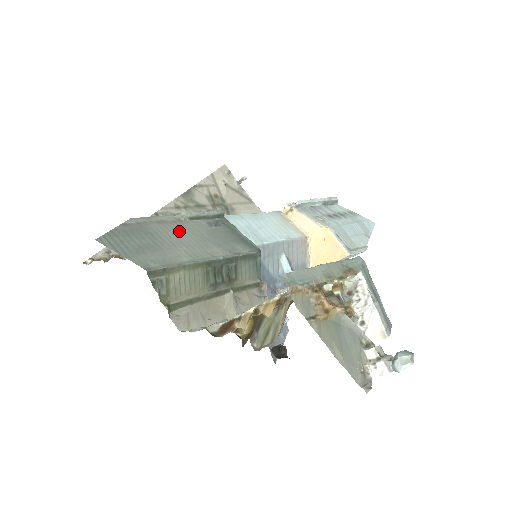
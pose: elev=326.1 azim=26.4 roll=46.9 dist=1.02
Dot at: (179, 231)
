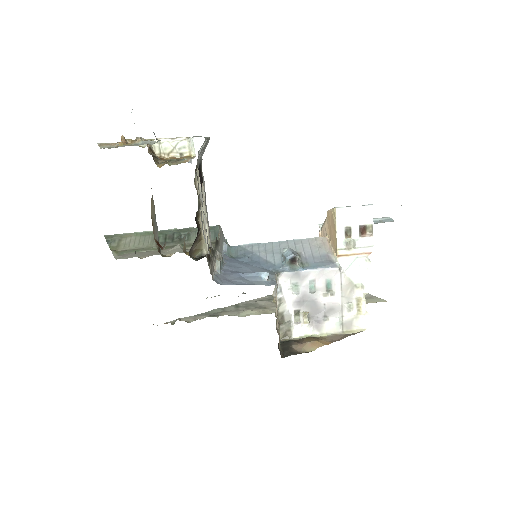
Dot at: occluded
